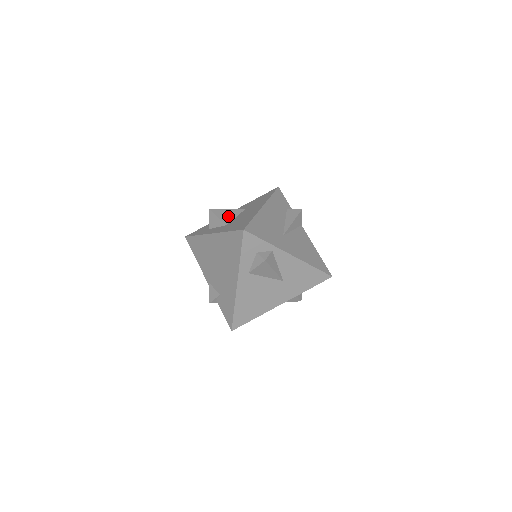
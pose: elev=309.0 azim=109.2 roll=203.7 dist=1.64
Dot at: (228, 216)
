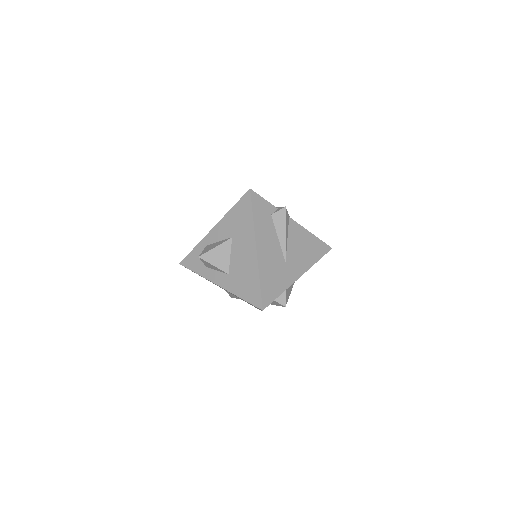
Dot at: (222, 259)
